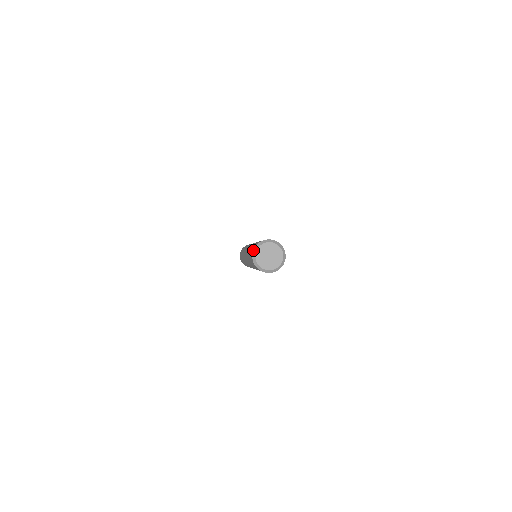
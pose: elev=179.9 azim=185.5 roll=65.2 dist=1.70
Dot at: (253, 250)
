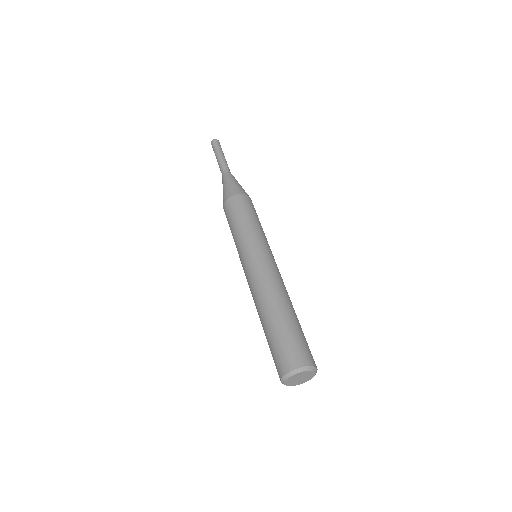
Dot at: (292, 371)
